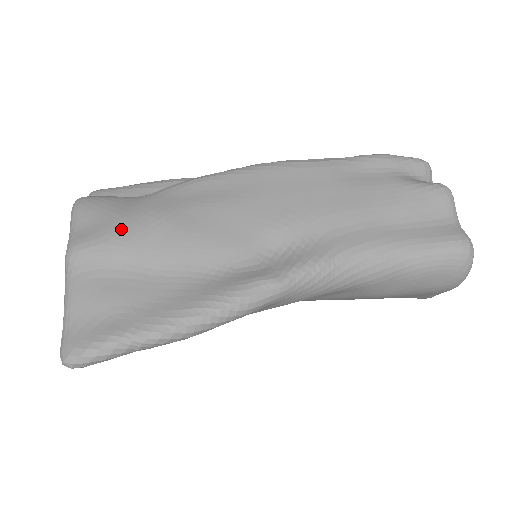
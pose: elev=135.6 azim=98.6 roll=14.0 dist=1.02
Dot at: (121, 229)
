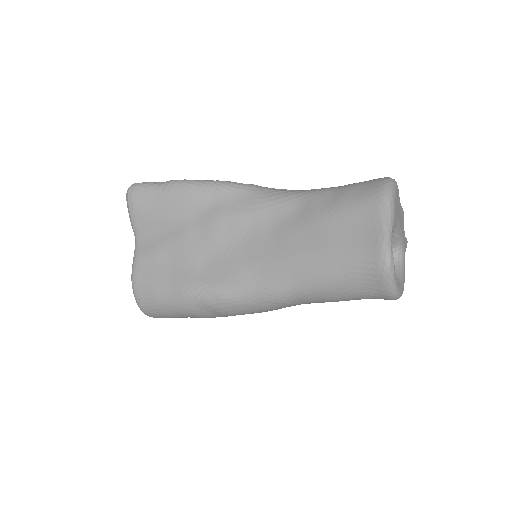
Dot at: occluded
